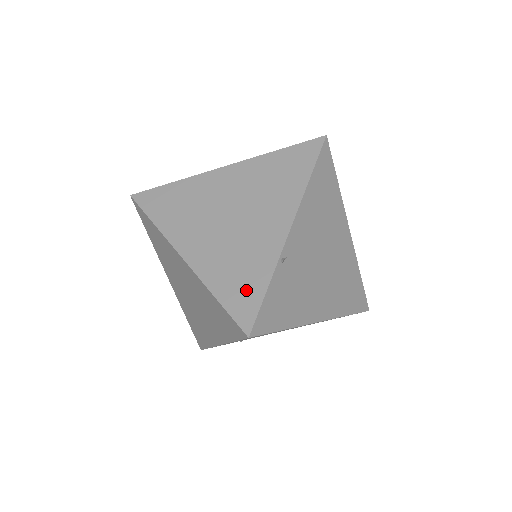
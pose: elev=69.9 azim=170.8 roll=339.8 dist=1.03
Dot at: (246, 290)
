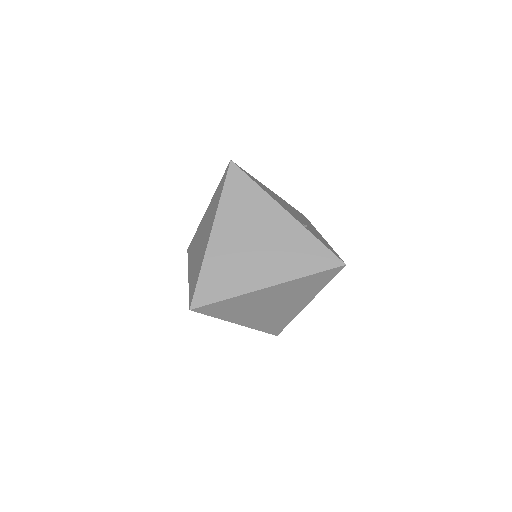
Dot at: (315, 254)
